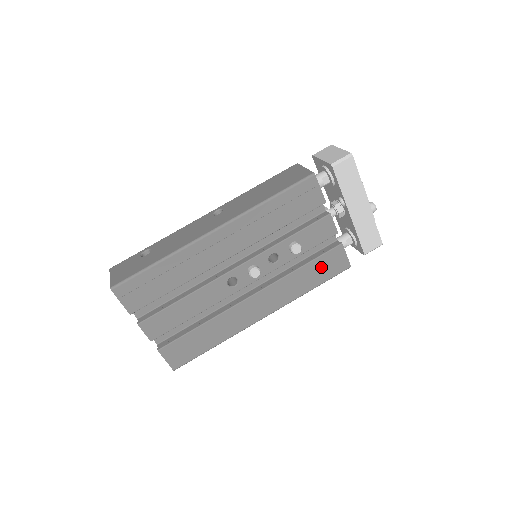
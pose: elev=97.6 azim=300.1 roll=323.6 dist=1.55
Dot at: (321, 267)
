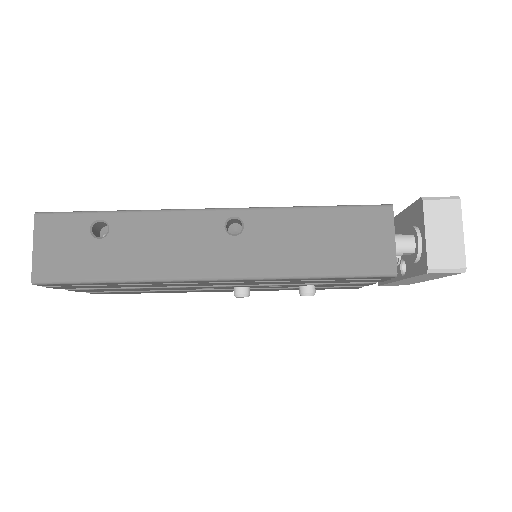
Dot at: (323, 288)
